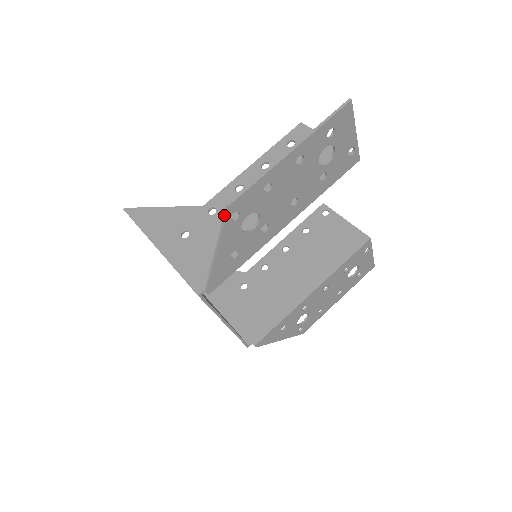
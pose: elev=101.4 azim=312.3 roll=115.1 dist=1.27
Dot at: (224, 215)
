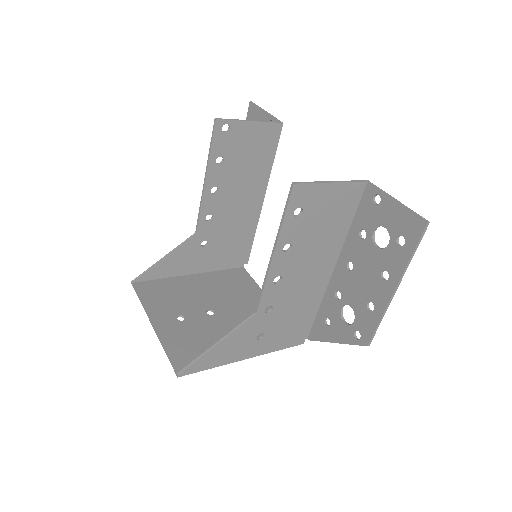
Dot at: occluded
